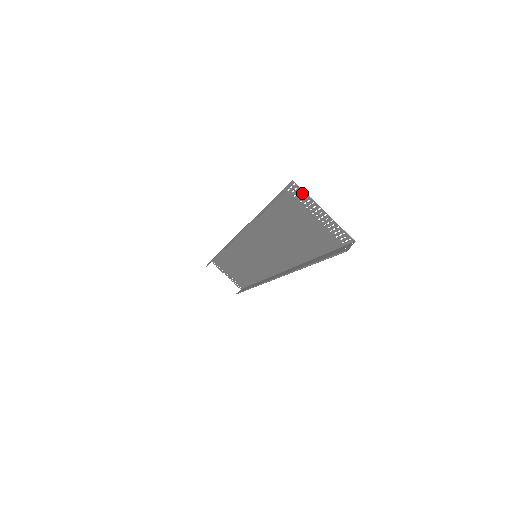
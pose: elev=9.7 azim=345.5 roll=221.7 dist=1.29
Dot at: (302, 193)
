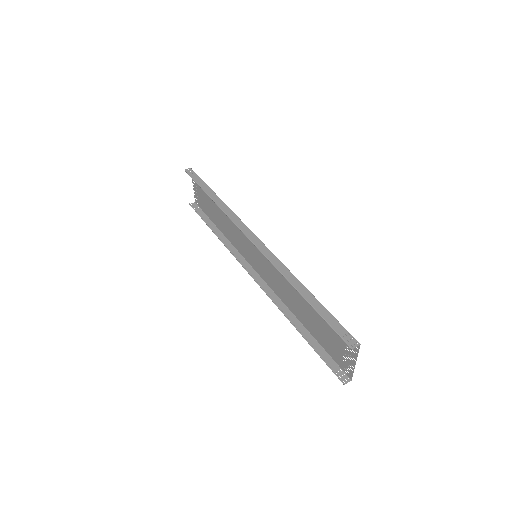
Dot at: (356, 348)
